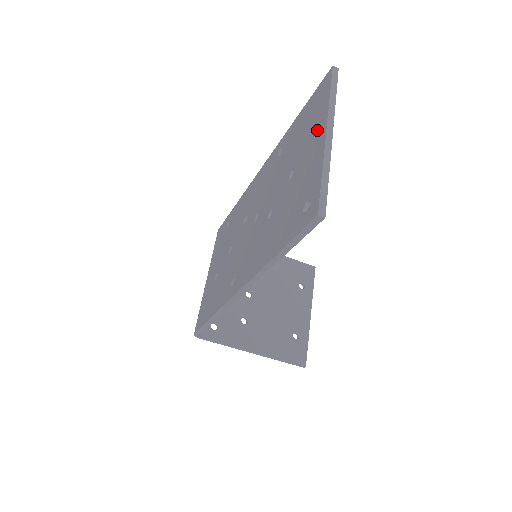
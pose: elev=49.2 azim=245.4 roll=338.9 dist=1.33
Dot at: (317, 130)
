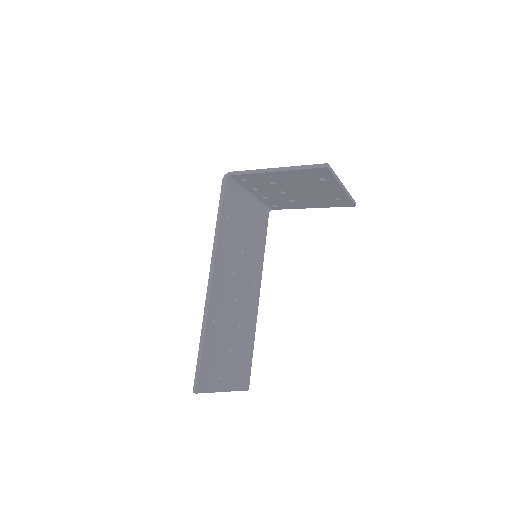
Dot at: occluded
